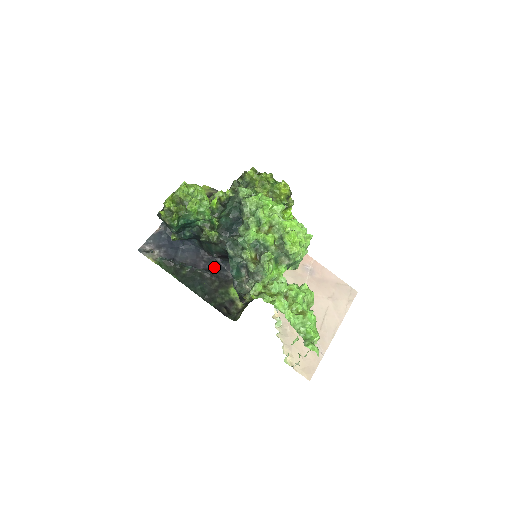
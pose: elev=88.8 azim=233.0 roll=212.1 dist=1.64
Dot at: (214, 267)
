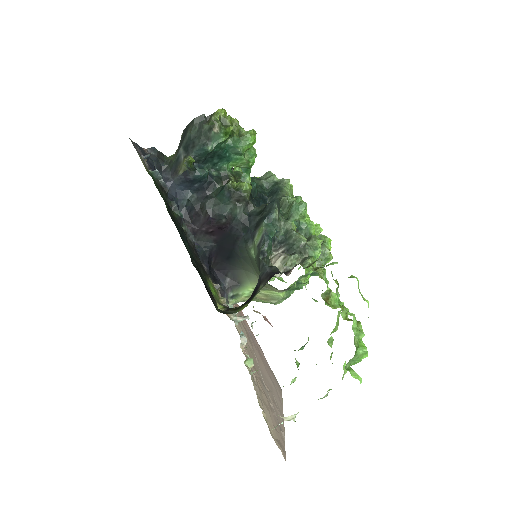
Dot at: occluded
